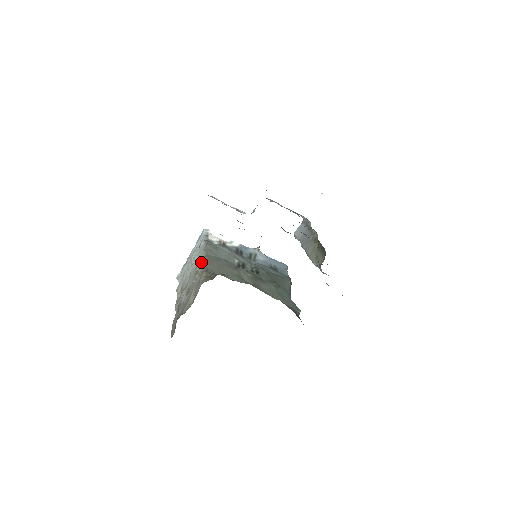
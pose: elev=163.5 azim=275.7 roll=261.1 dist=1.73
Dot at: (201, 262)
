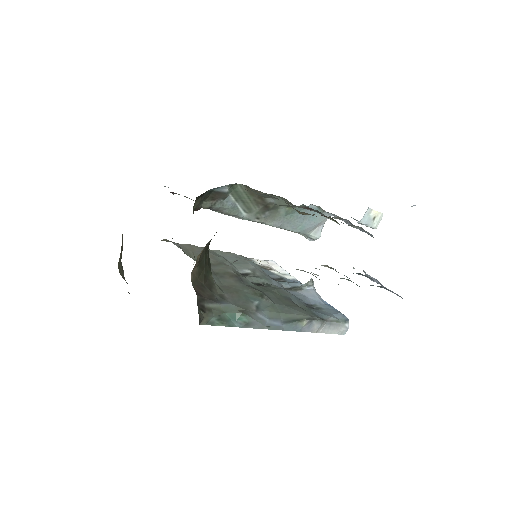
Dot at: occluded
